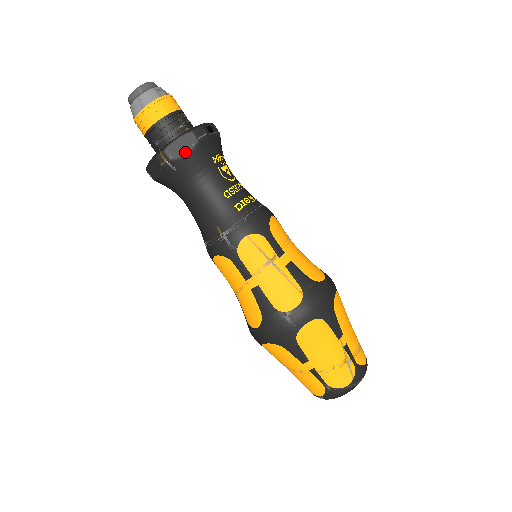
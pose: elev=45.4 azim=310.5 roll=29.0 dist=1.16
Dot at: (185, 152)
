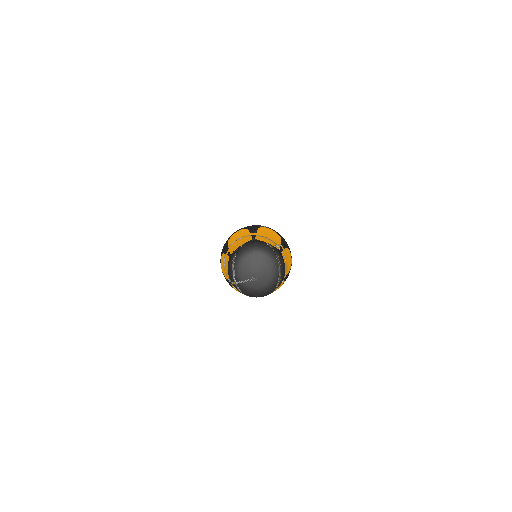
Dot at: occluded
